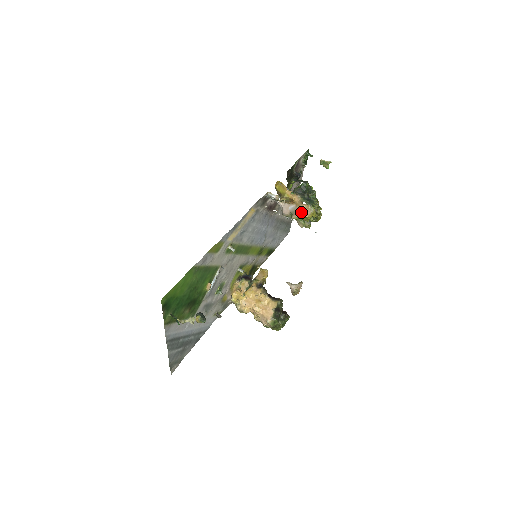
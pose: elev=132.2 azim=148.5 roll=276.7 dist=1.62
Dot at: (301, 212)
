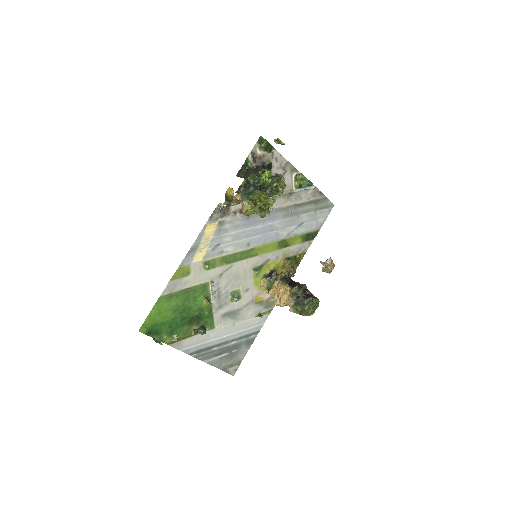
Dot at: (242, 209)
